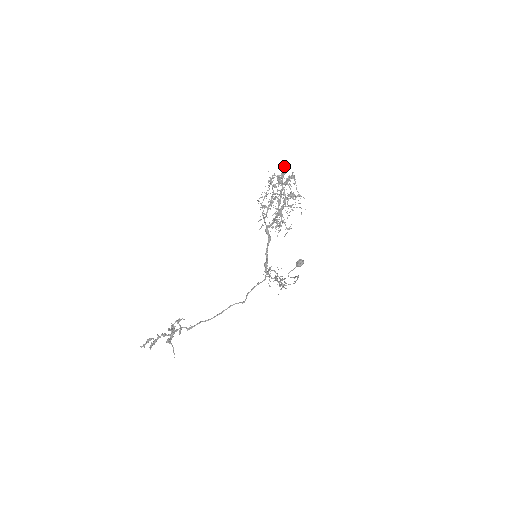
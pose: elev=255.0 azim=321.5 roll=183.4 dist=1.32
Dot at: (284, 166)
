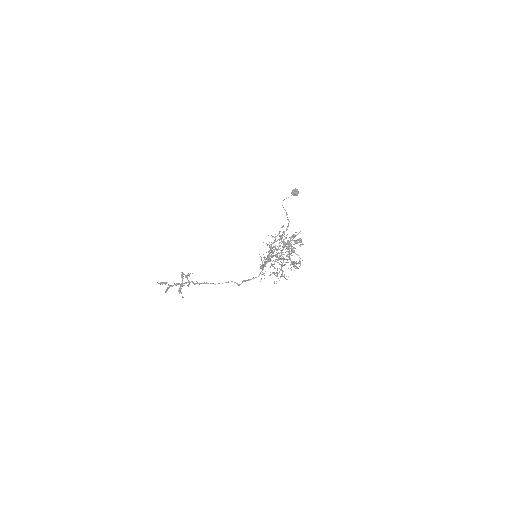
Dot at: (296, 232)
